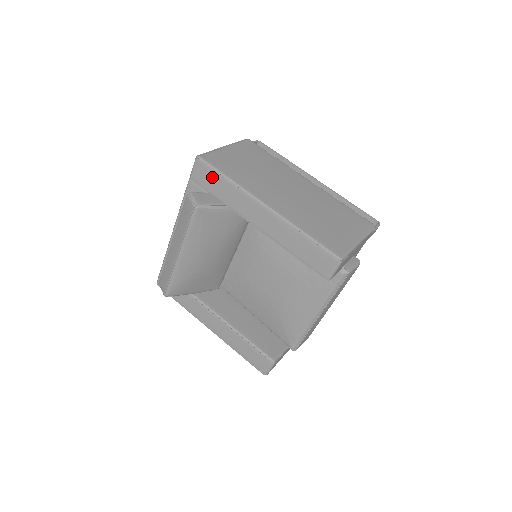
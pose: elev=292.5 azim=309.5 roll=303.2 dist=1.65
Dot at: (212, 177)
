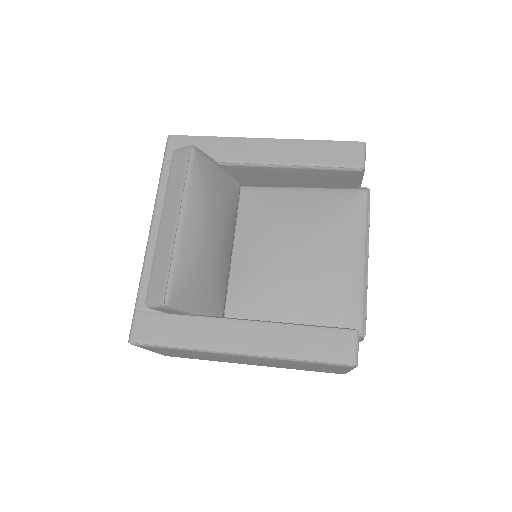
Dot at: (193, 143)
